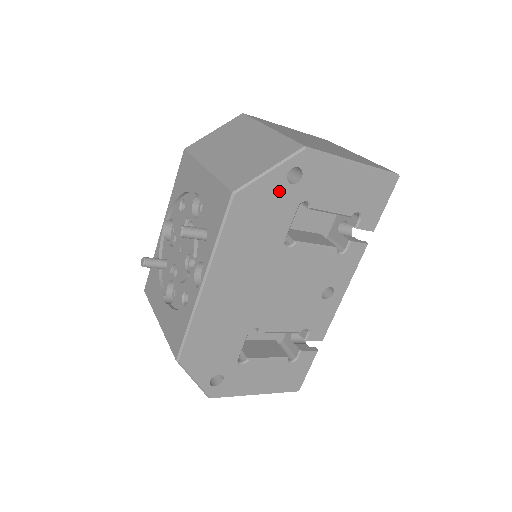
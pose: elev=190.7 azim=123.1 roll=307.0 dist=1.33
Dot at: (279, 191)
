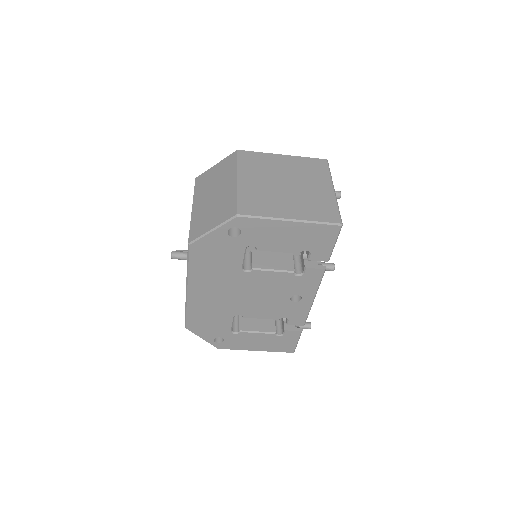
Dot at: (225, 241)
